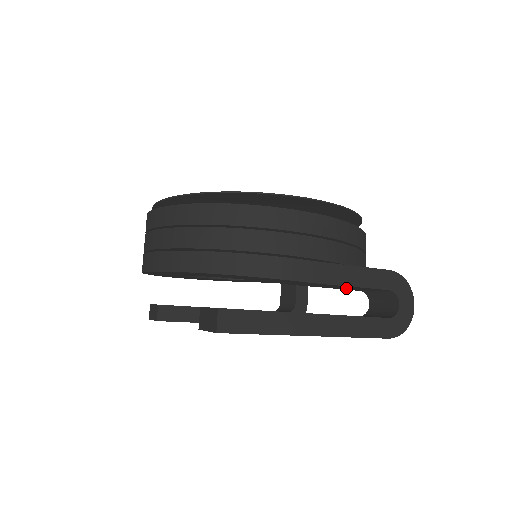
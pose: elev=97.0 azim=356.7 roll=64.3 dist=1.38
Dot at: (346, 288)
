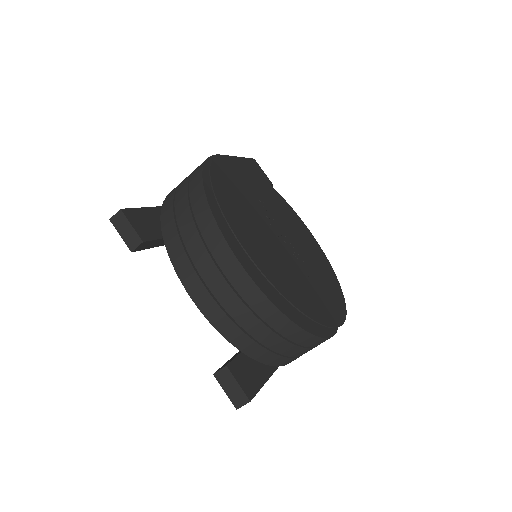
Dot at: occluded
